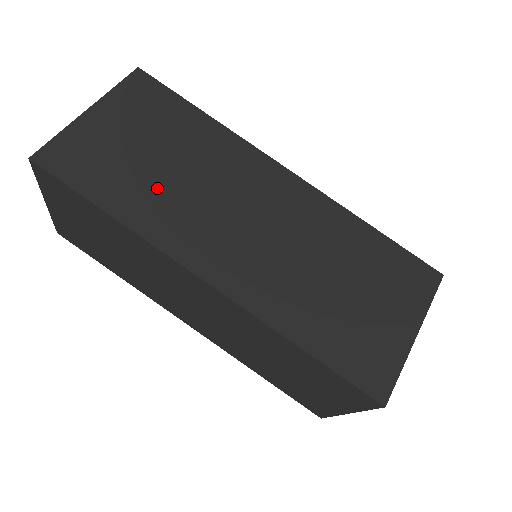
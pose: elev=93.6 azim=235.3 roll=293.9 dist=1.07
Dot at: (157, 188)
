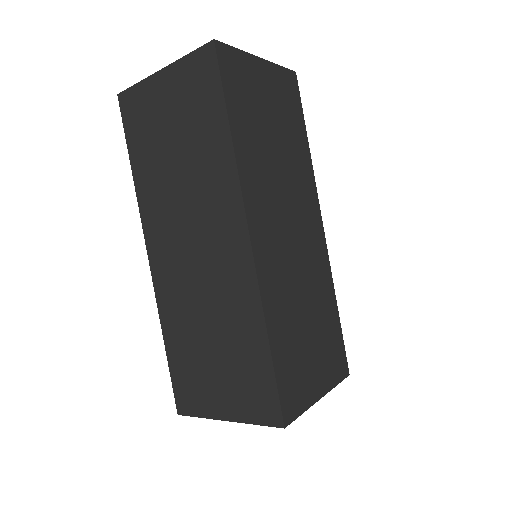
Dot at: (263, 150)
